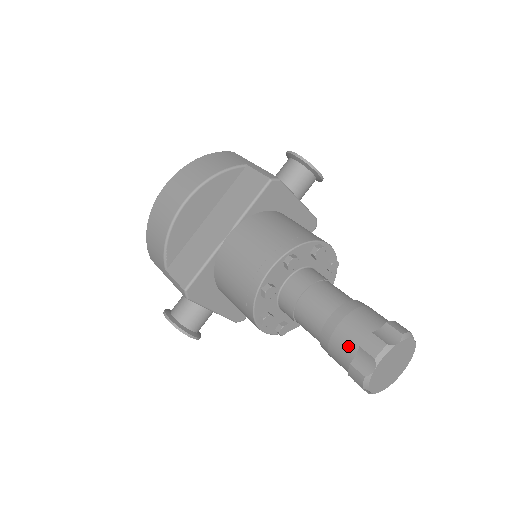
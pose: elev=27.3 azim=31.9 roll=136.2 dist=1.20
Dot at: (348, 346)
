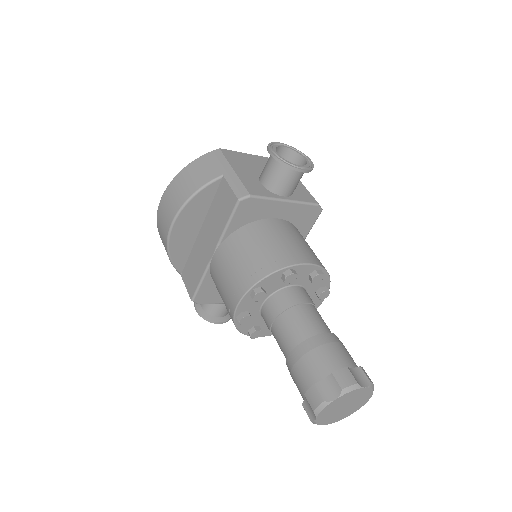
Dot at: (300, 388)
